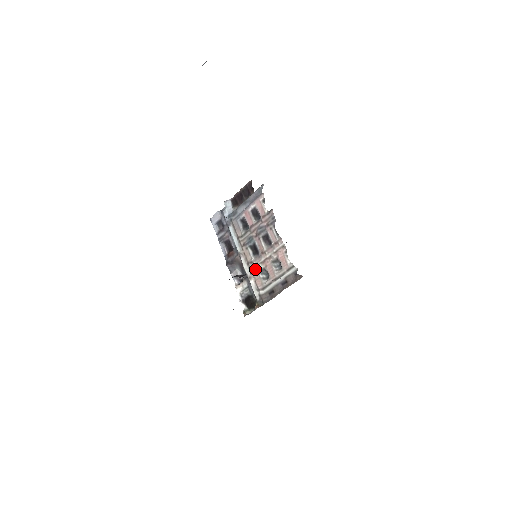
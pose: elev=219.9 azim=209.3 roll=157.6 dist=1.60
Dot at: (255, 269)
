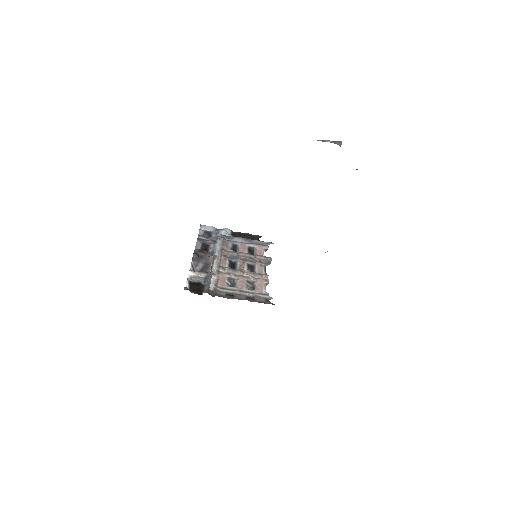
Dot at: (224, 273)
